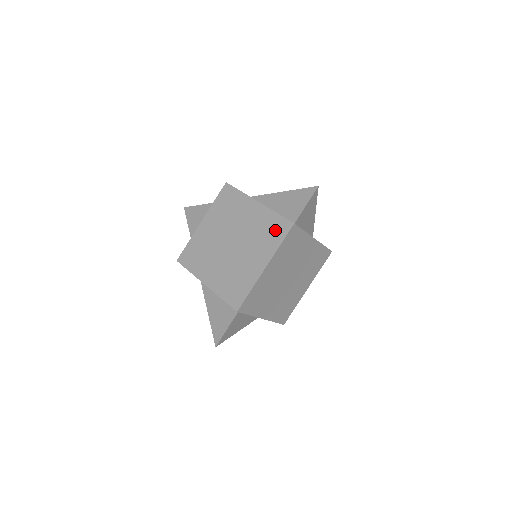
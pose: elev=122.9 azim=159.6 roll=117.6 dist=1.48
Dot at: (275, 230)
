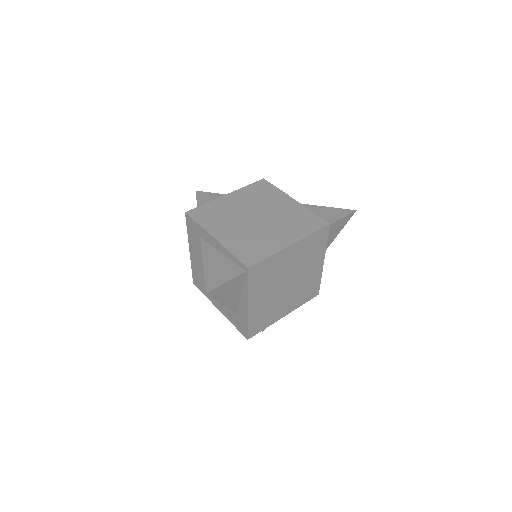
Dot at: (309, 222)
